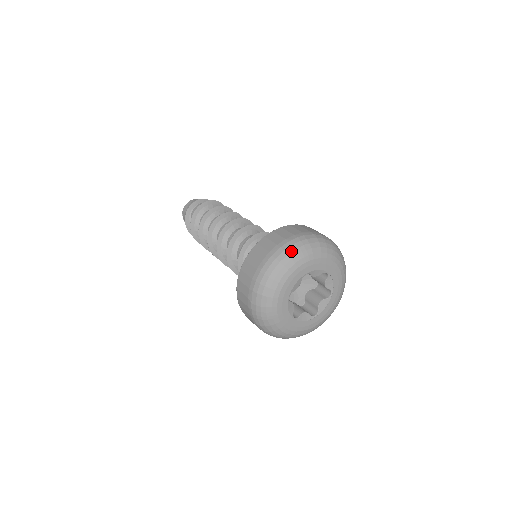
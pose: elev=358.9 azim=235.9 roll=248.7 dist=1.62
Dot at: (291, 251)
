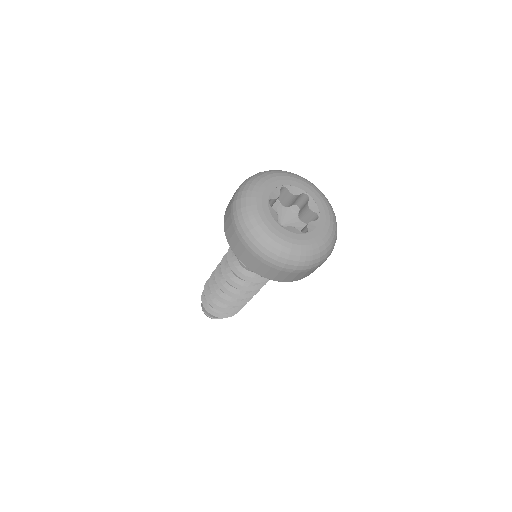
Dot at: (265, 171)
